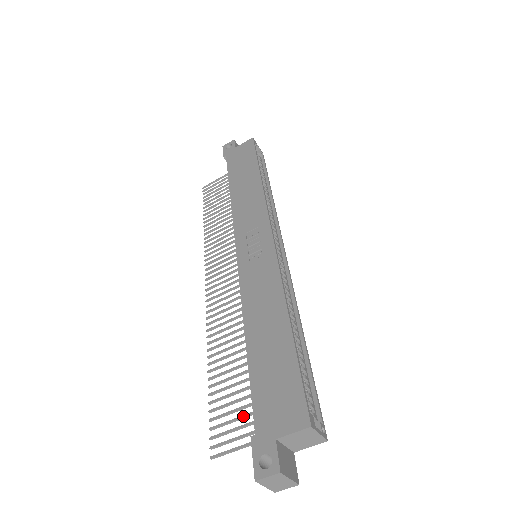
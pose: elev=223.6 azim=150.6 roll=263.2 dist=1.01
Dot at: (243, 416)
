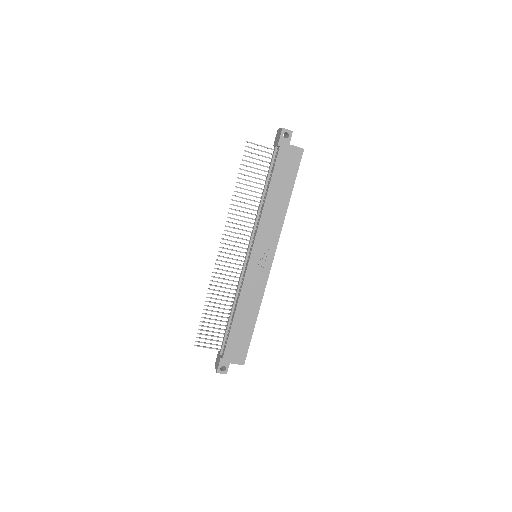
Dot at: occluded
